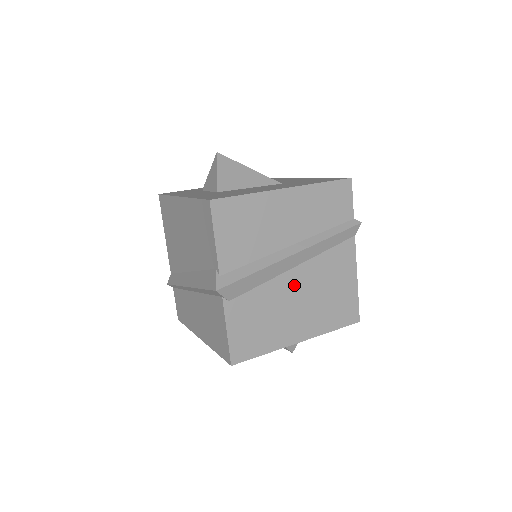
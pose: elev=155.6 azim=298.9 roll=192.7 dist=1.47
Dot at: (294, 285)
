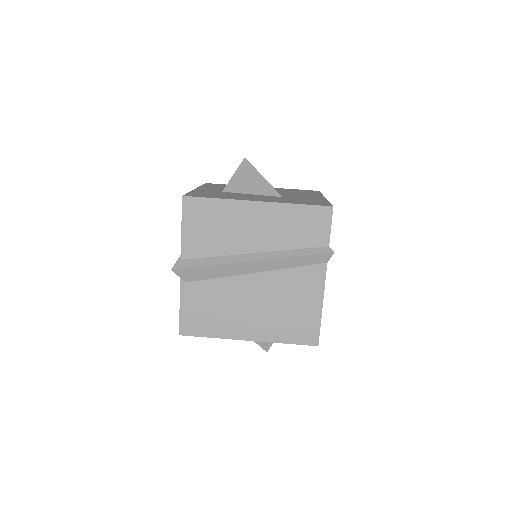
Dot at: (251, 289)
